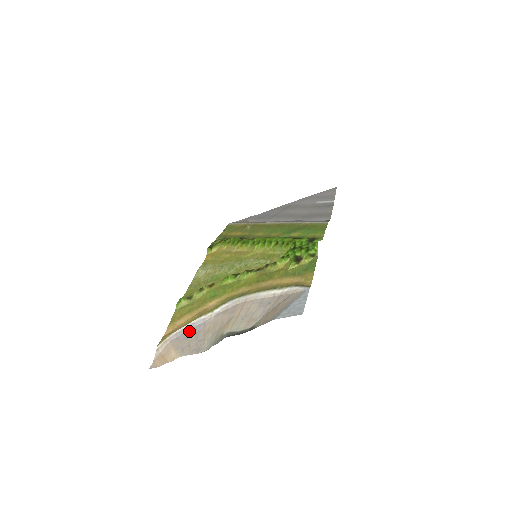
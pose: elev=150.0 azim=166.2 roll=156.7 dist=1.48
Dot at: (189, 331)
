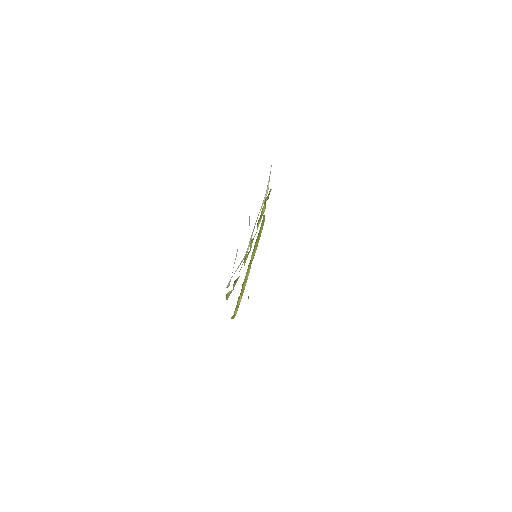
Dot at: occluded
